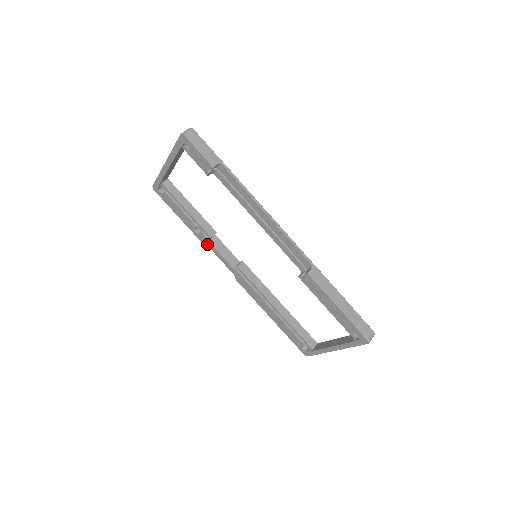
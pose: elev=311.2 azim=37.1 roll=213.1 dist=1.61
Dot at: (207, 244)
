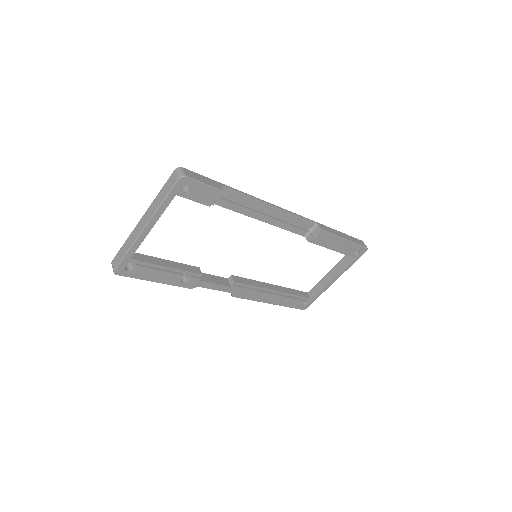
Dot at: (198, 285)
